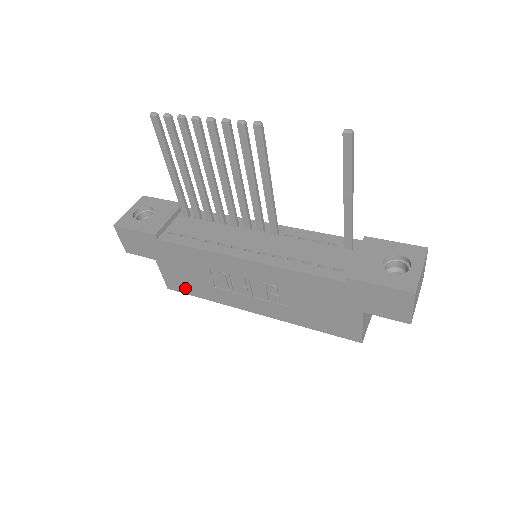
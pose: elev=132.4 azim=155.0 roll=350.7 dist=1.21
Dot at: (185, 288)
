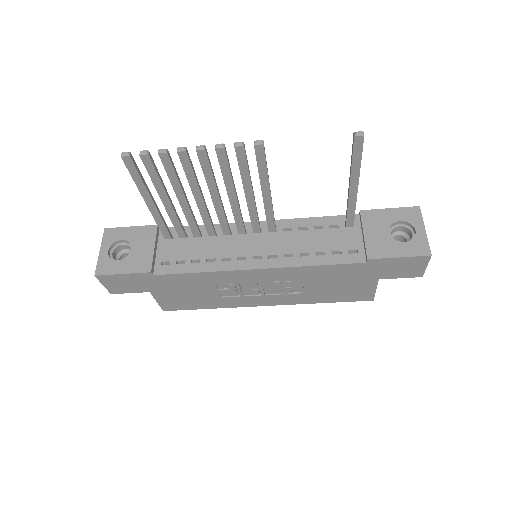
Dot at: (185, 306)
